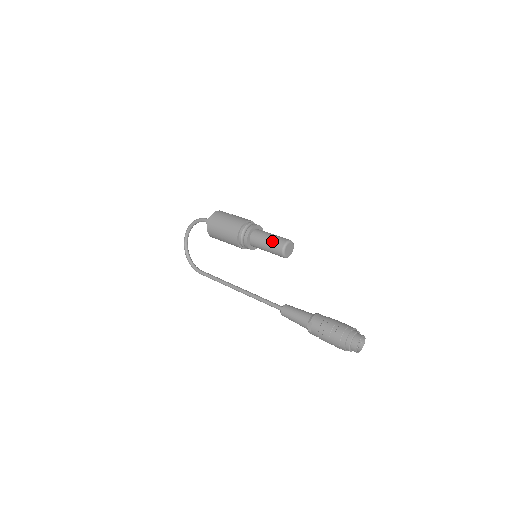
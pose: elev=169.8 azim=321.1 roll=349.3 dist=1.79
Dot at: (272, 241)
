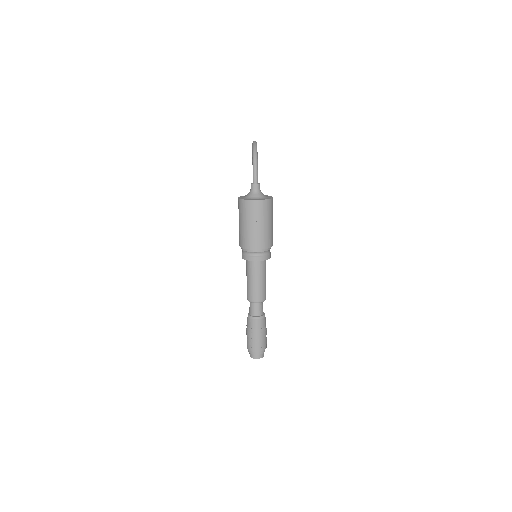
Dot at: (248, 286)
